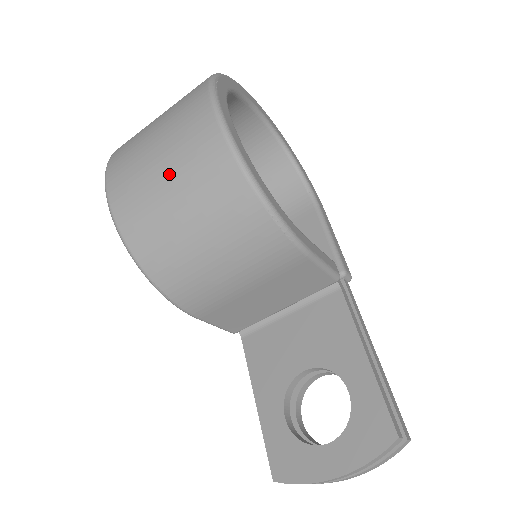
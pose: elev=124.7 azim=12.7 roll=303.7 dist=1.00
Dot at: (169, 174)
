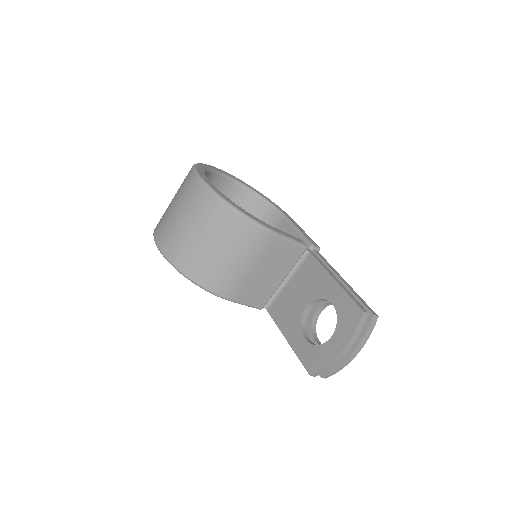
Dot at: (187, 221)
